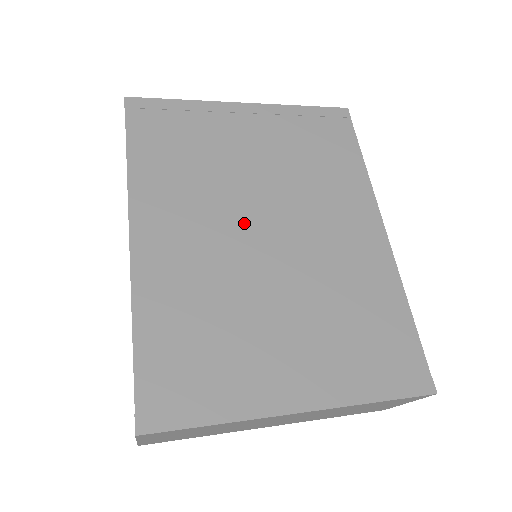
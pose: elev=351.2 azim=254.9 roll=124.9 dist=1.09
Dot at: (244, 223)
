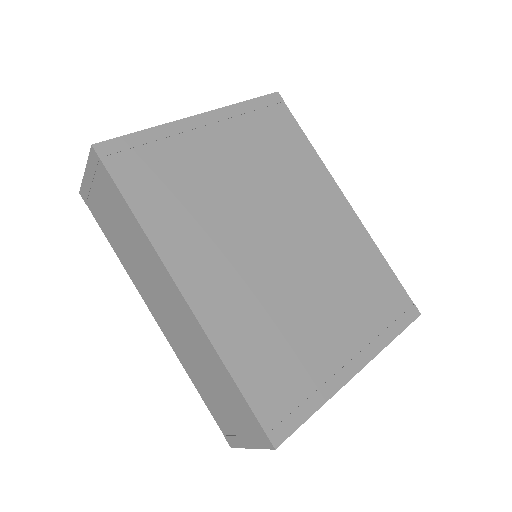
Dot at: (257, 239)
